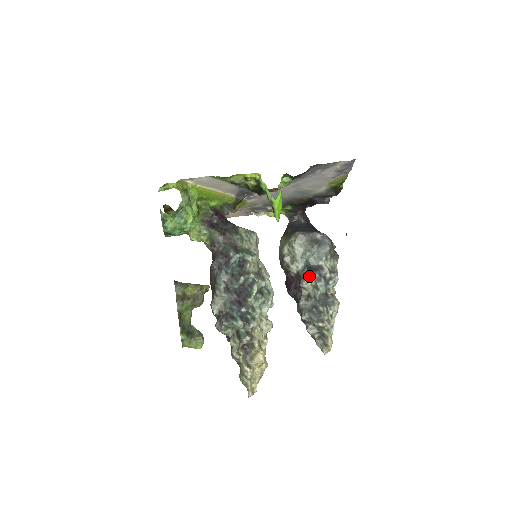
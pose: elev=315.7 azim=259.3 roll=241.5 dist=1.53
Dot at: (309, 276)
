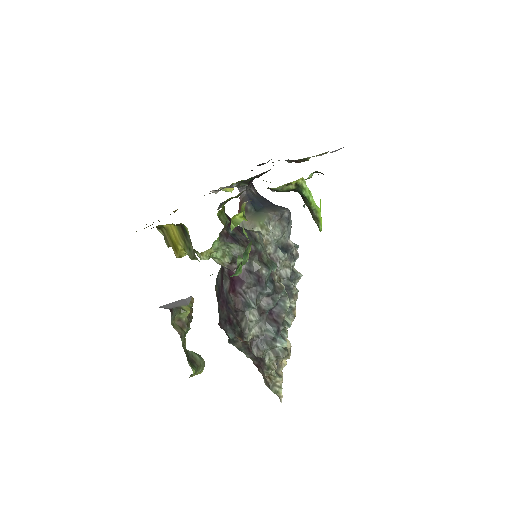
Dot at: (285, 258)
